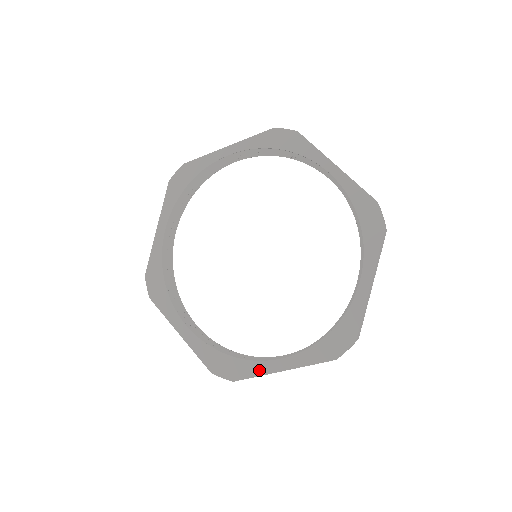
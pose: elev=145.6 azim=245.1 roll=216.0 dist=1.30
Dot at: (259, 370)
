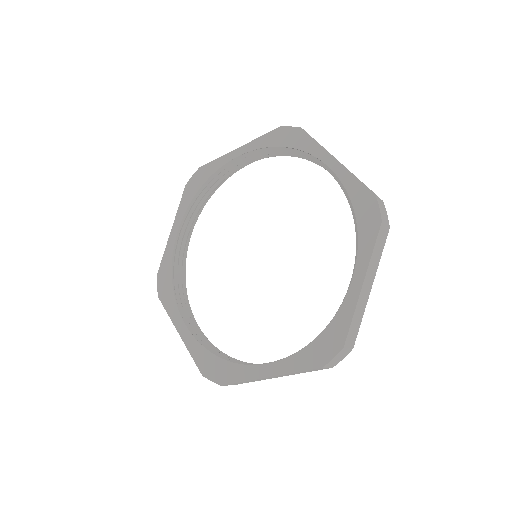
Dot at: (245, 375)
